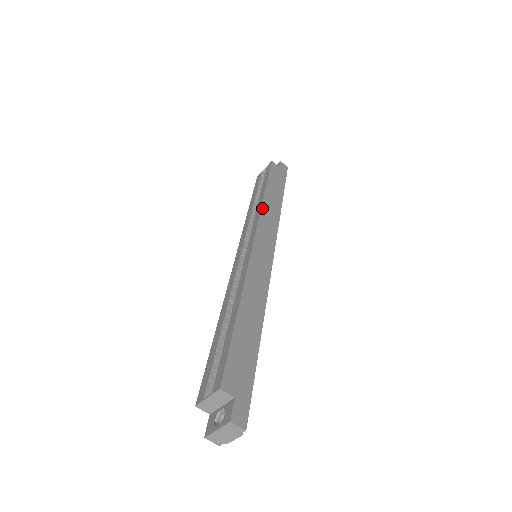
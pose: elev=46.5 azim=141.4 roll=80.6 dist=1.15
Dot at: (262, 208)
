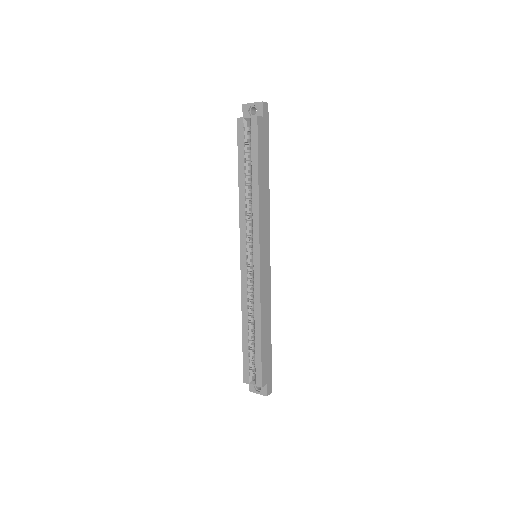
Dot at: (259, 212)
